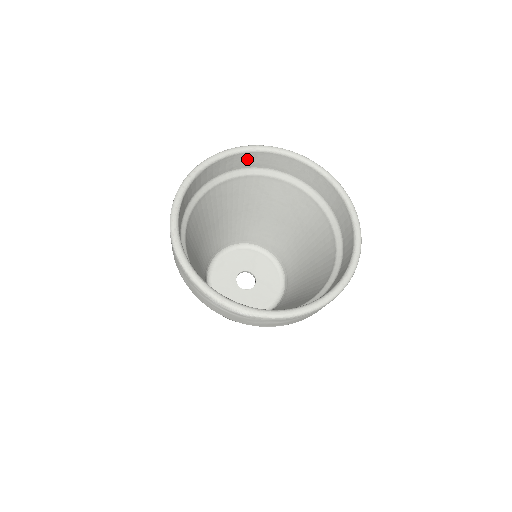
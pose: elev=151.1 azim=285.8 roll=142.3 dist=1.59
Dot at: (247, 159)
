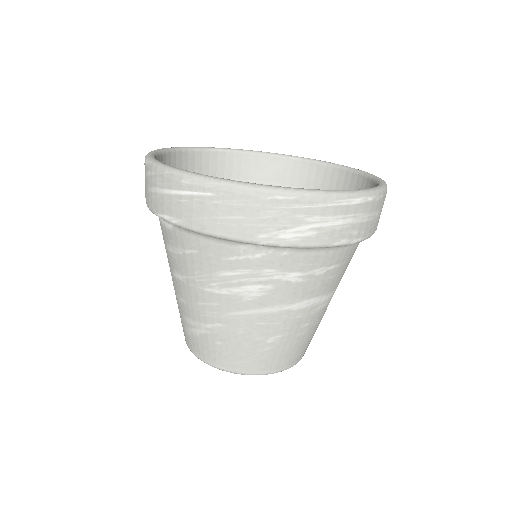
Dot at: (322, 177)
